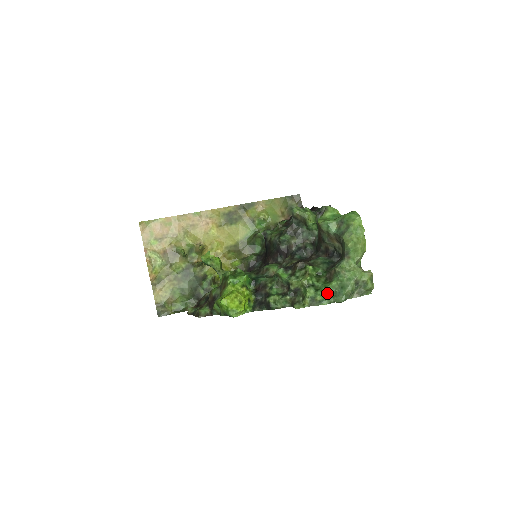
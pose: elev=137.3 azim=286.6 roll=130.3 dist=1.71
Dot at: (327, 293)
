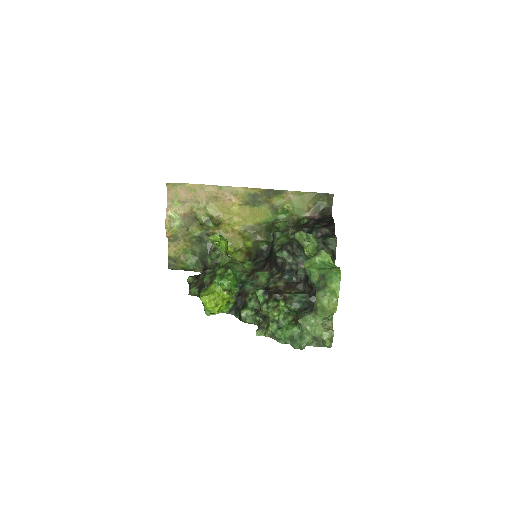
Dot at: (286, 335)
